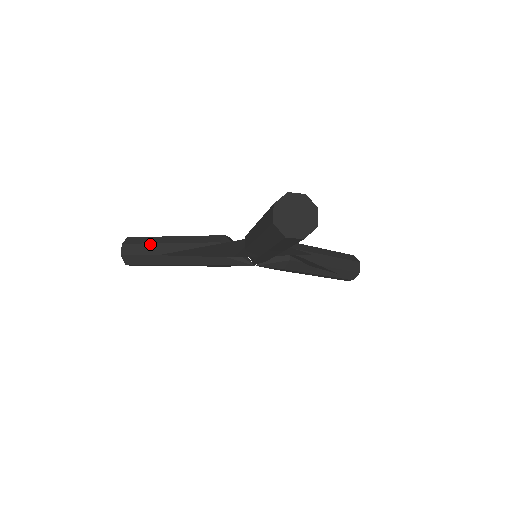
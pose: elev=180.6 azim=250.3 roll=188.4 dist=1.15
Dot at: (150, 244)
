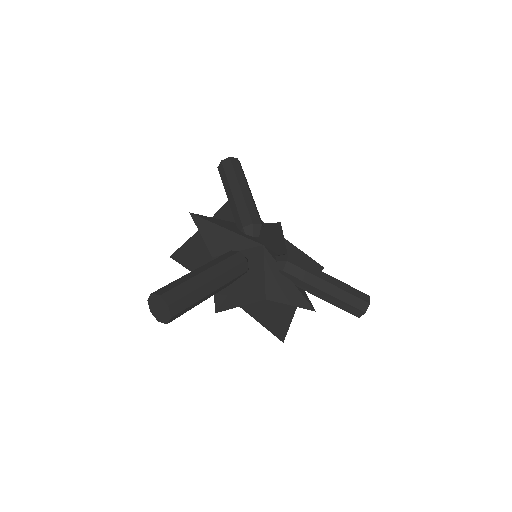
Dot at: (227, 180)
